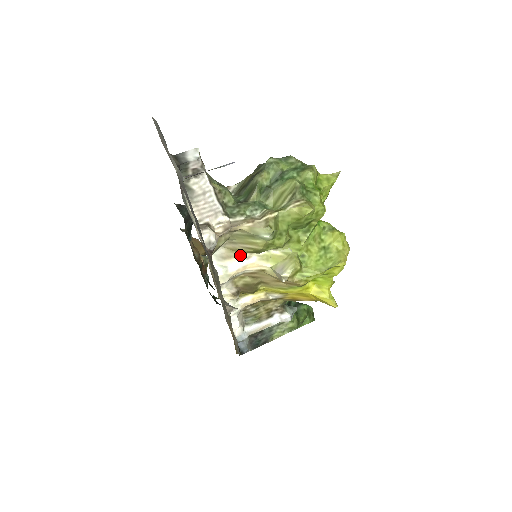
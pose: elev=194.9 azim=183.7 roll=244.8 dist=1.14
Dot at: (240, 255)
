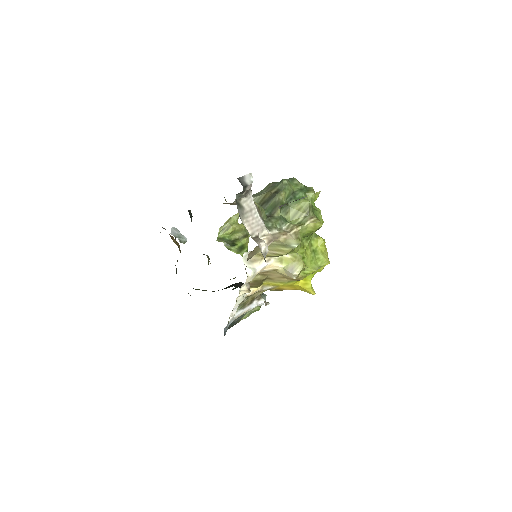
Dot at: (263, 259)
